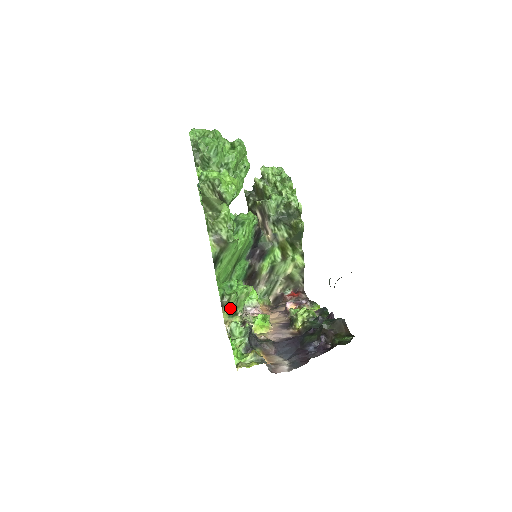
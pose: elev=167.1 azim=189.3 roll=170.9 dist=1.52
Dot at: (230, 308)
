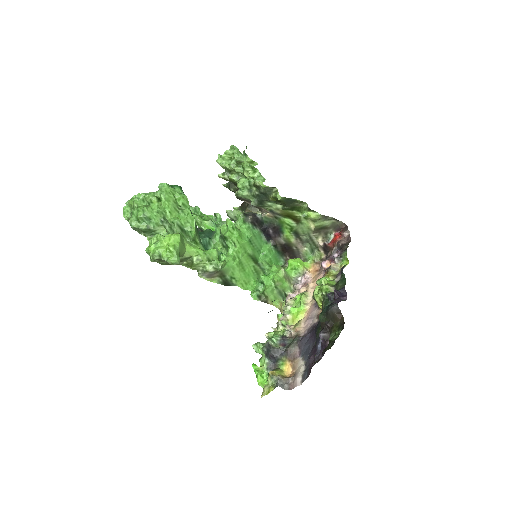
Dot at: (276, 297)
